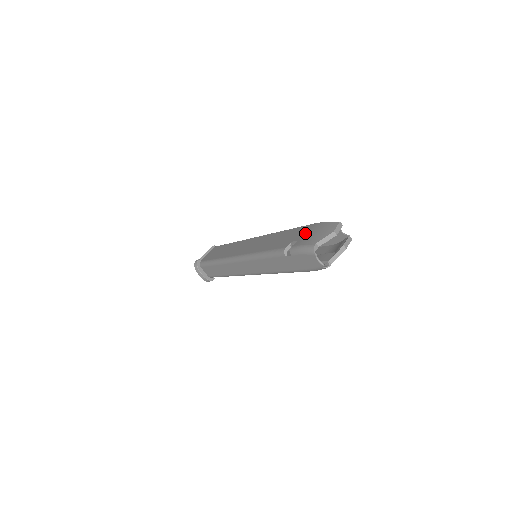
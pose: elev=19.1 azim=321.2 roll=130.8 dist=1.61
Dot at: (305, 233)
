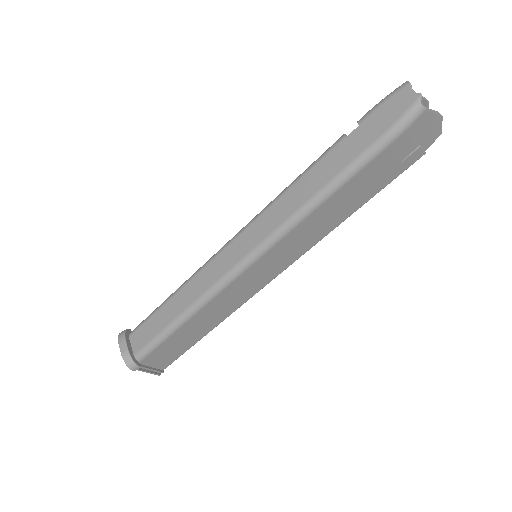
Dot at: occluded
